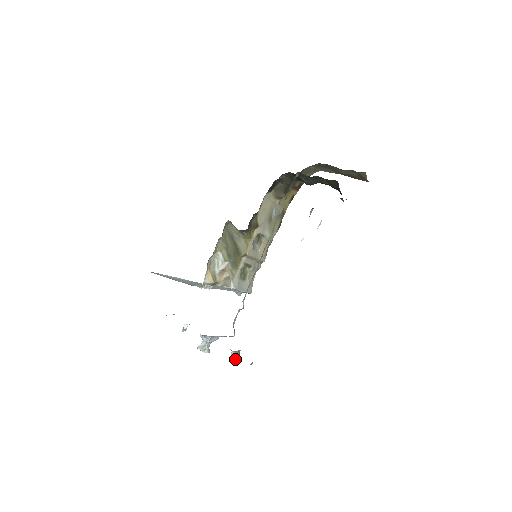
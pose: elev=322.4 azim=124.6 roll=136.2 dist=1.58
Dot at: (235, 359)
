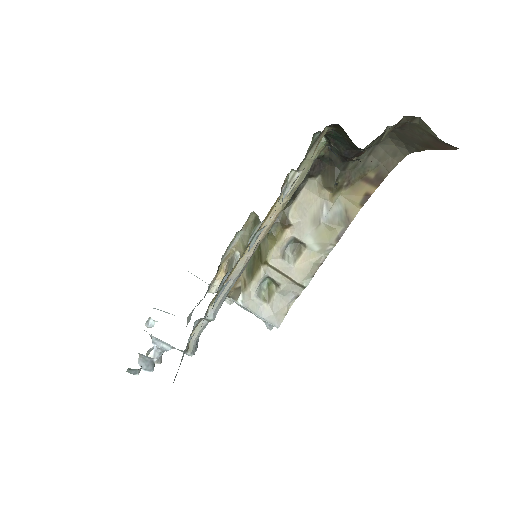
Dot at: (143, 369)
